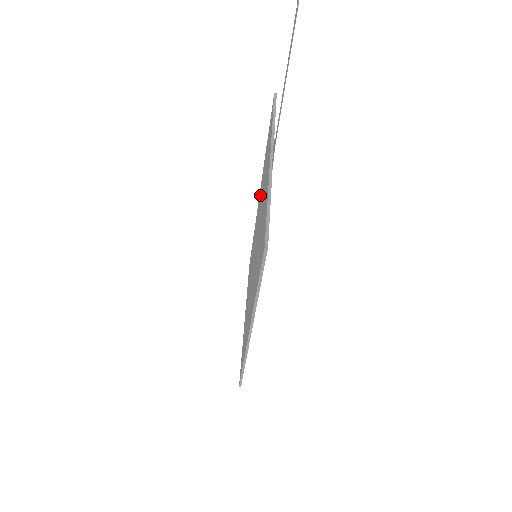
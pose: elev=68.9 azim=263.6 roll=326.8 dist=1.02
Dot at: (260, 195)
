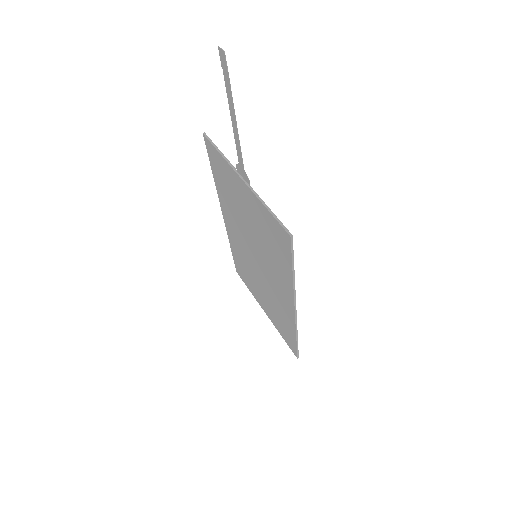
Dot at: (227, 212)
